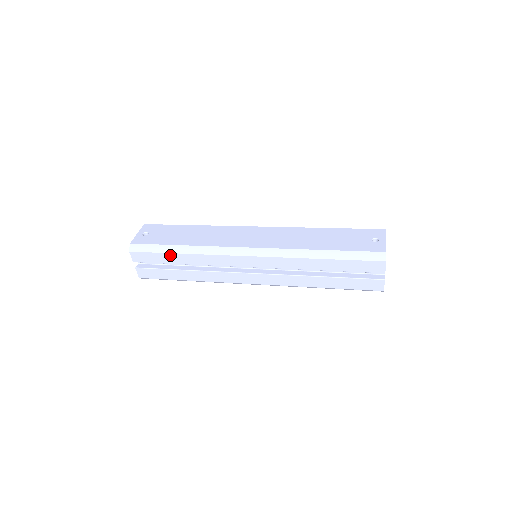
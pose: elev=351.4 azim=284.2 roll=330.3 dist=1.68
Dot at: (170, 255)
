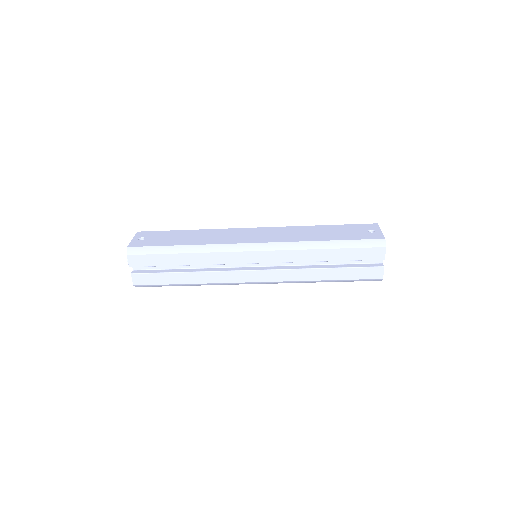
Dot at: (171, 256)
